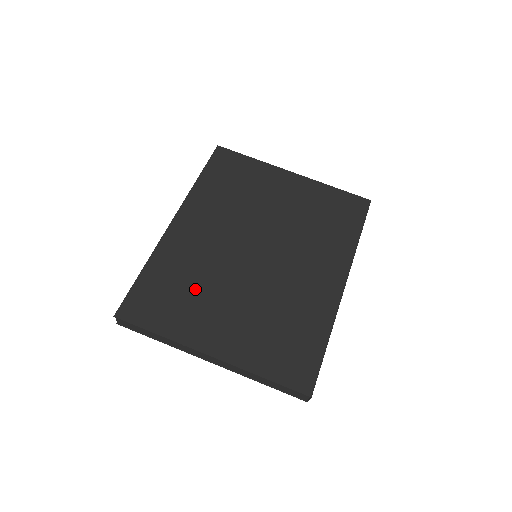
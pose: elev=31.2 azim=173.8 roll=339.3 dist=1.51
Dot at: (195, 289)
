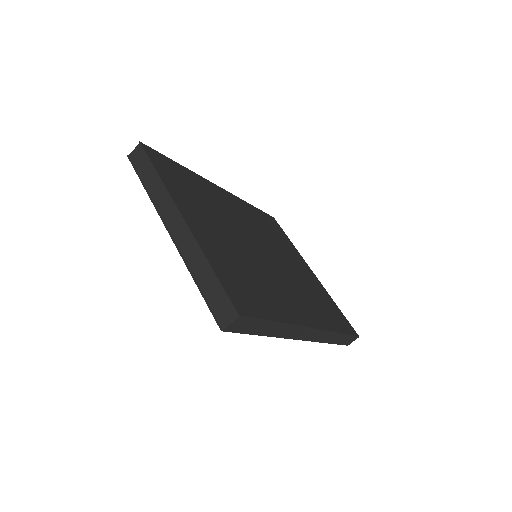
Dot at: (205, 203)
